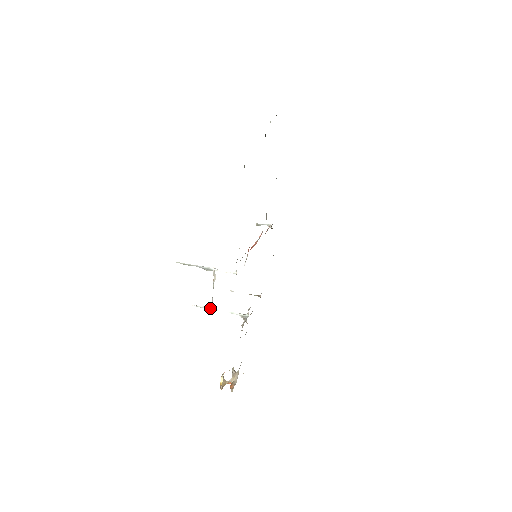
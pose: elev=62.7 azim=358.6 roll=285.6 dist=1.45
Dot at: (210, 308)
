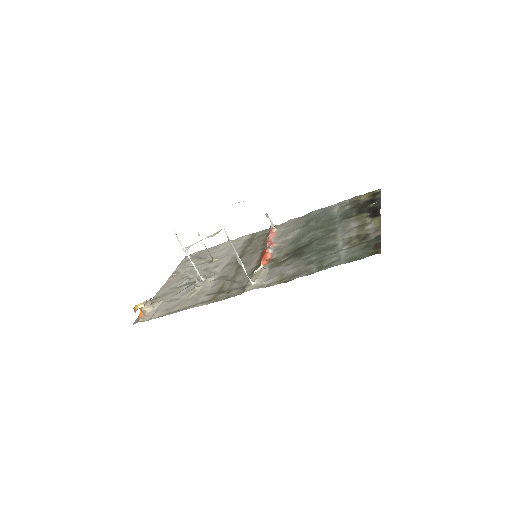
Dot at: (184, 247)
